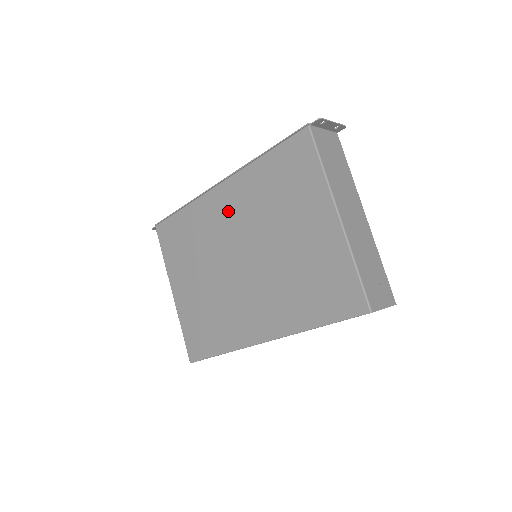
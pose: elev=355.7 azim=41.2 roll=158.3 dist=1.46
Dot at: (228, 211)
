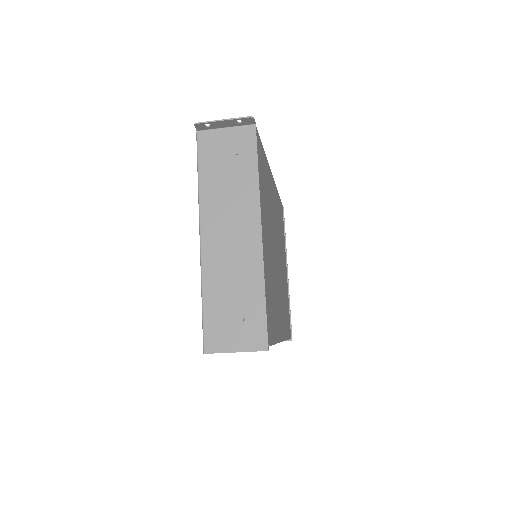
Dot at: occluded
